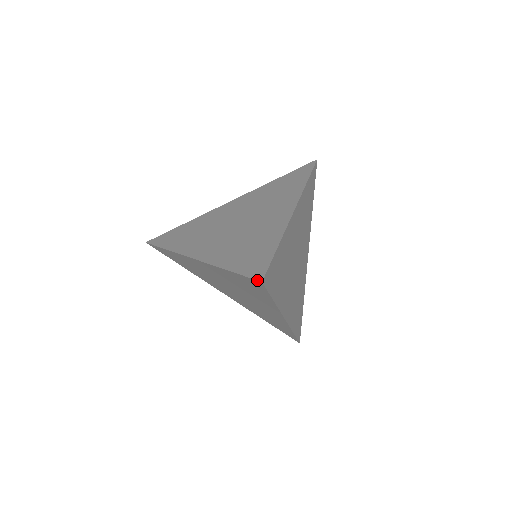
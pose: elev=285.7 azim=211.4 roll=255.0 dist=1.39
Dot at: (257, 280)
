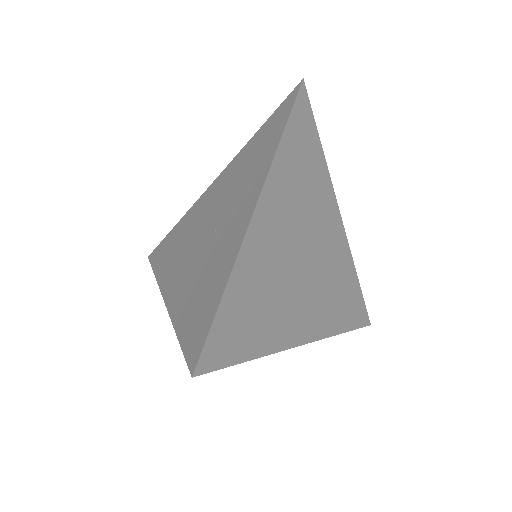
Dot at: occluded
